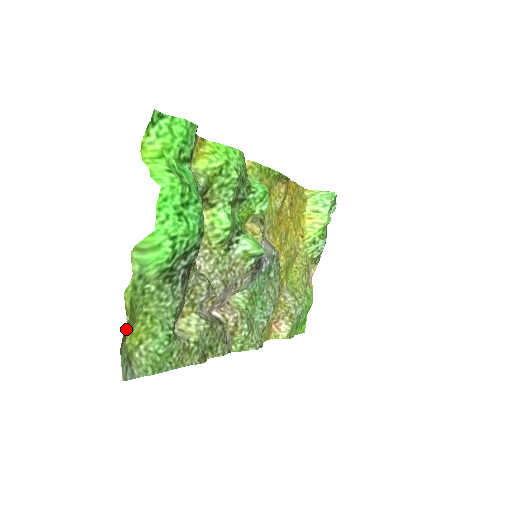
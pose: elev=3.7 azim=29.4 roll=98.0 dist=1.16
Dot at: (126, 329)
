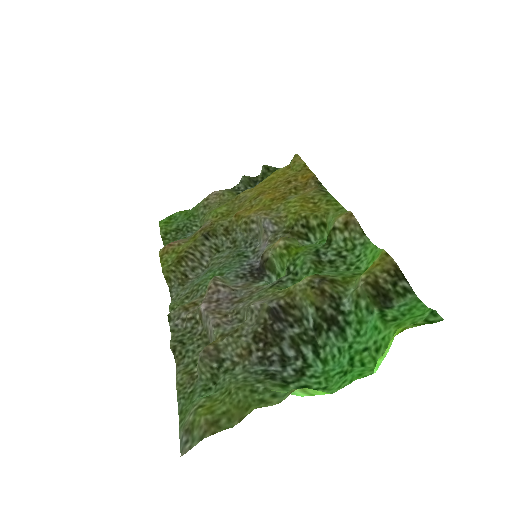
Dot at: (221, 423)
